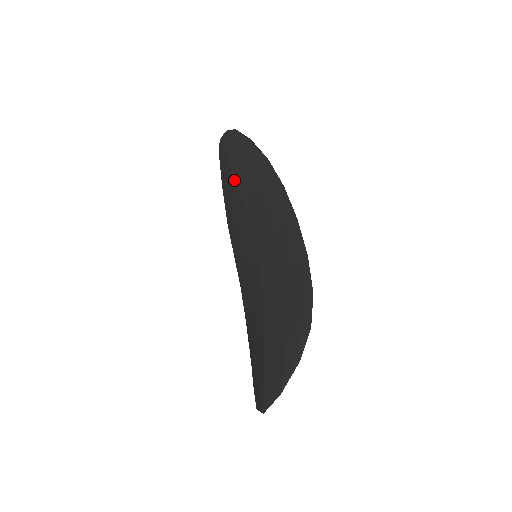
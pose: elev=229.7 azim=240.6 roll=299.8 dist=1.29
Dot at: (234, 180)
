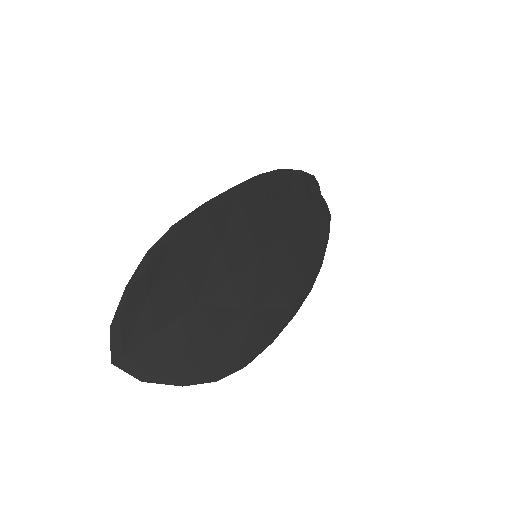
Dot at: (302, 215)
